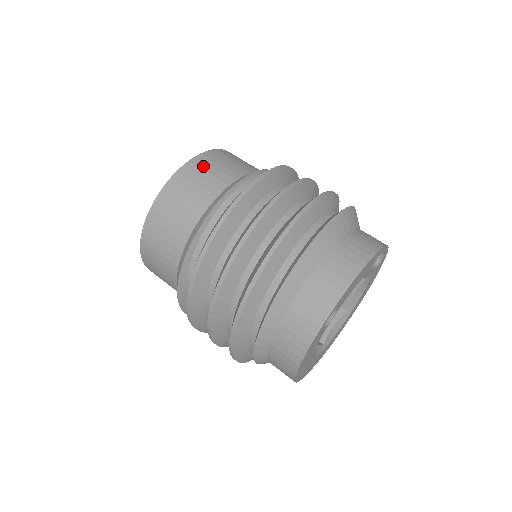
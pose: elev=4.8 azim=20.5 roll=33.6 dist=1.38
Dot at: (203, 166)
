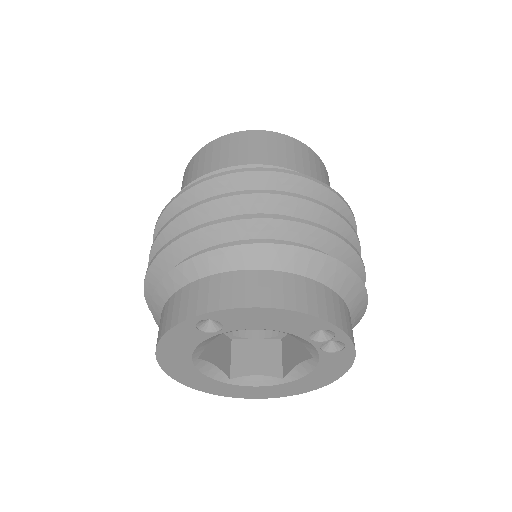
Dot at: (271, 141)
